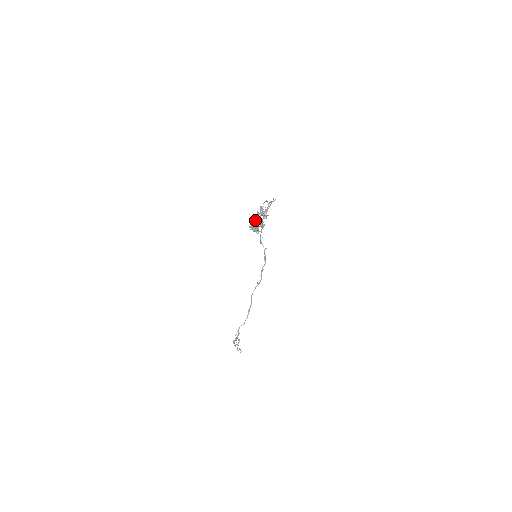
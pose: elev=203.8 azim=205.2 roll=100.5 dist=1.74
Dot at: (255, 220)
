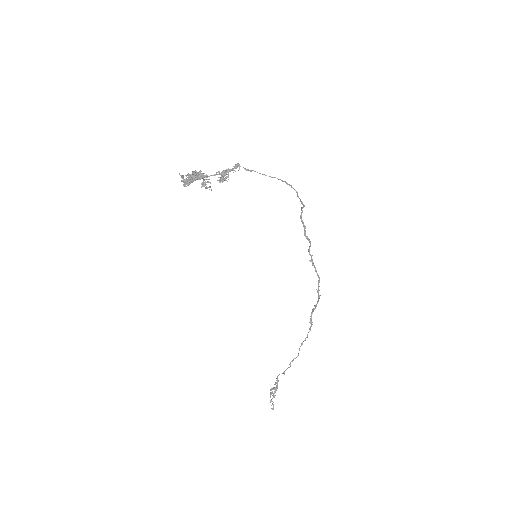
Dot at: (194, 172)
